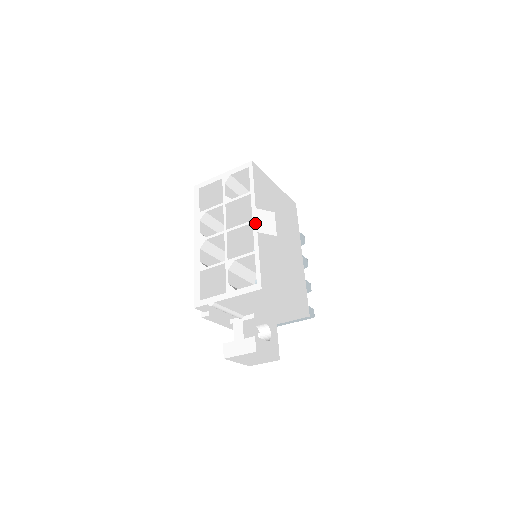
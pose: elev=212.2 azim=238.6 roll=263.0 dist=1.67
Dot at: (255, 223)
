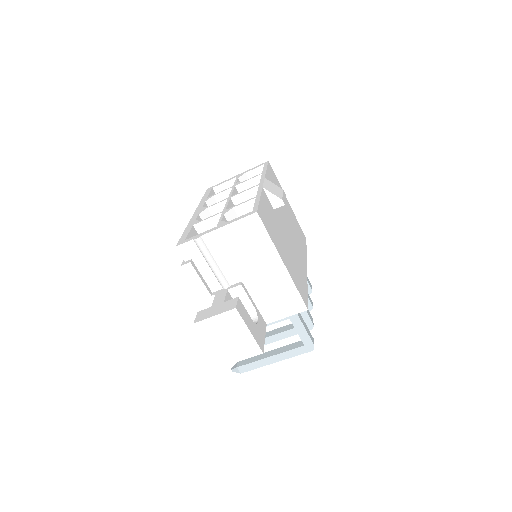
Dot at: (262, 184)
